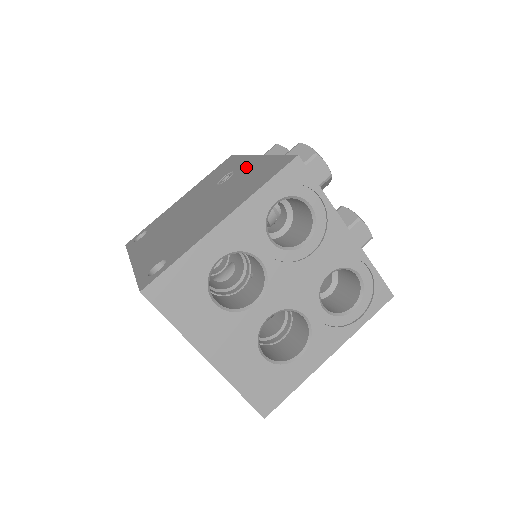
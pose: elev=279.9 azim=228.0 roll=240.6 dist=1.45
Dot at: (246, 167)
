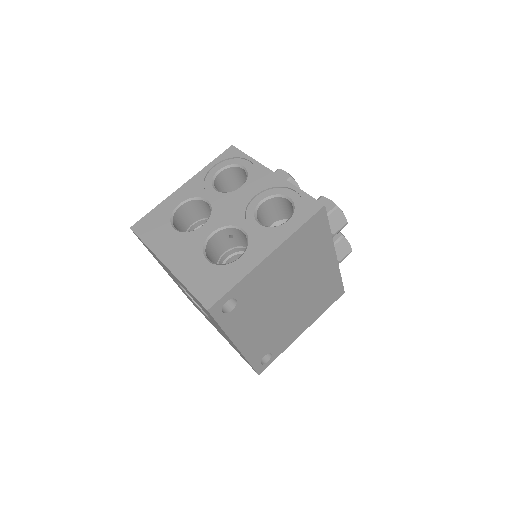
Dot at: occluded
